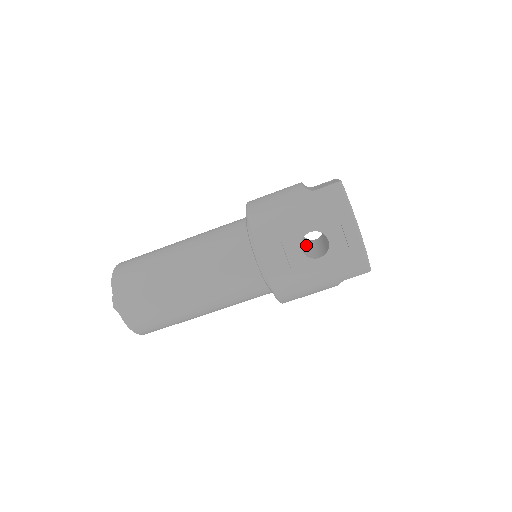
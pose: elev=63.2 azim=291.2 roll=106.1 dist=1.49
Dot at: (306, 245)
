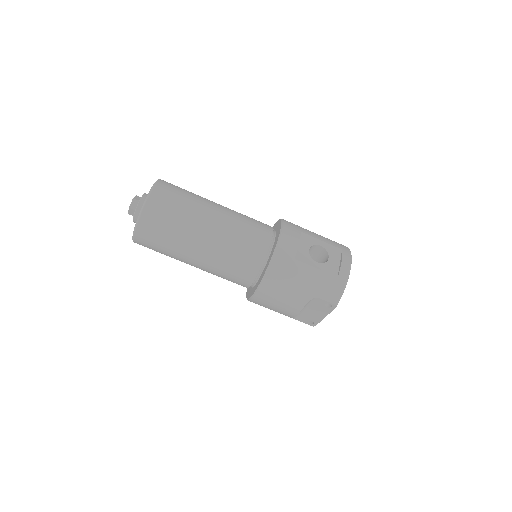
Dot at: occluded
